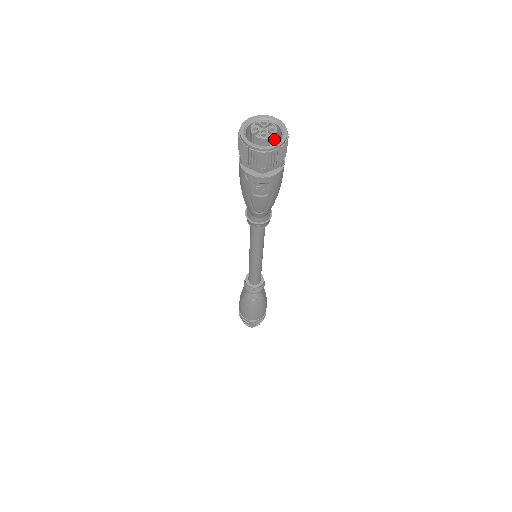
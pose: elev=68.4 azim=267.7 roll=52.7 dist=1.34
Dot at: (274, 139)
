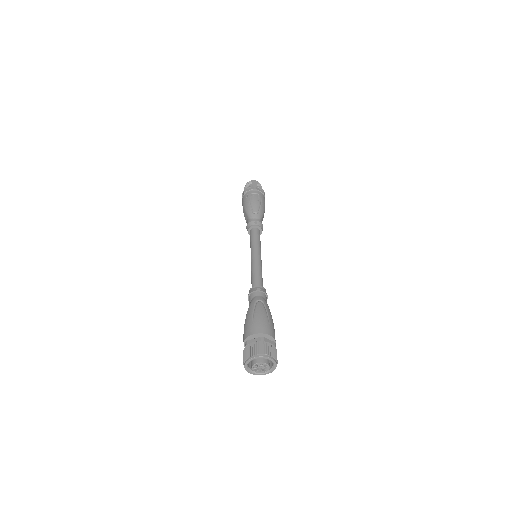
Dot at: (267, 368)
